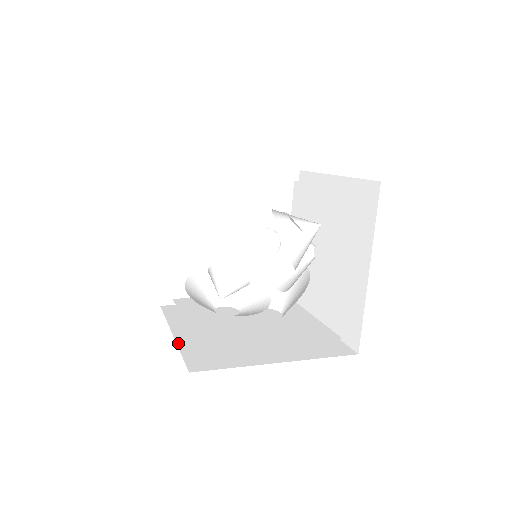
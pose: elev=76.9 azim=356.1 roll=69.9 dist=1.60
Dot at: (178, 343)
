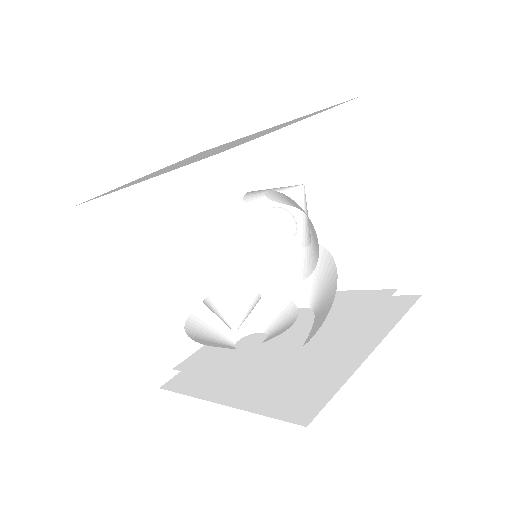
Dot at: (242, 408)
